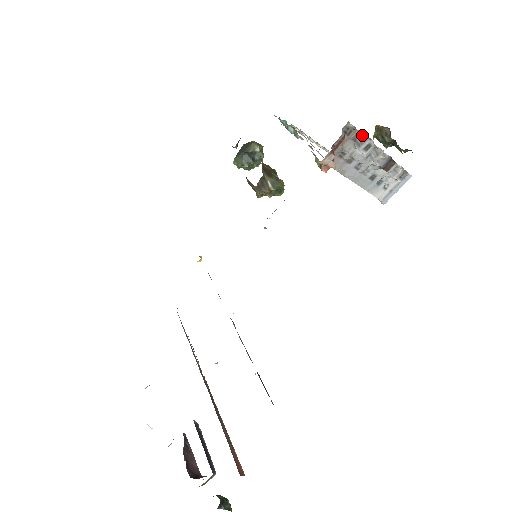
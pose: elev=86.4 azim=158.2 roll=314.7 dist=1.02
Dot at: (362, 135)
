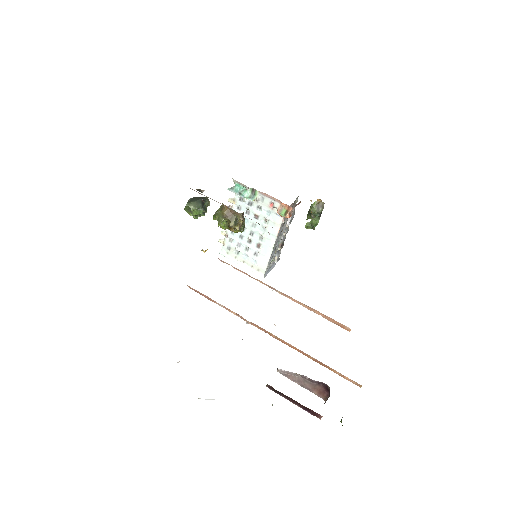
Dot at: (294, 210)
